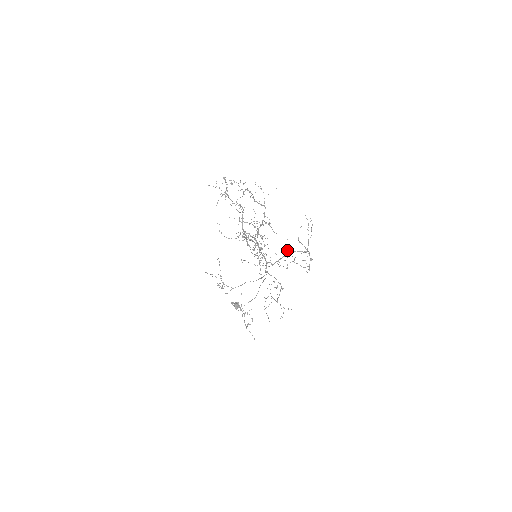
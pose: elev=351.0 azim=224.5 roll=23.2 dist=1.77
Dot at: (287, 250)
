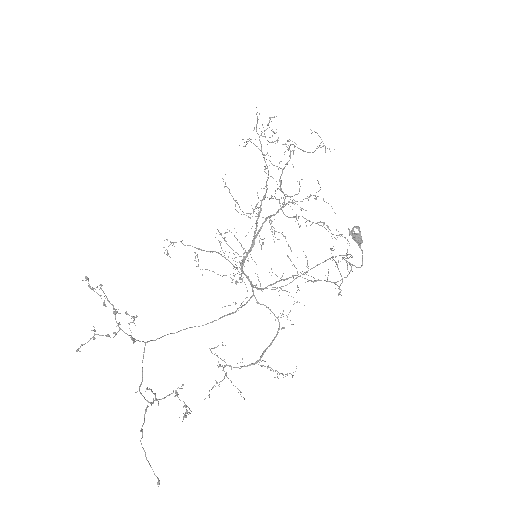
Dot at: (282, 275)
